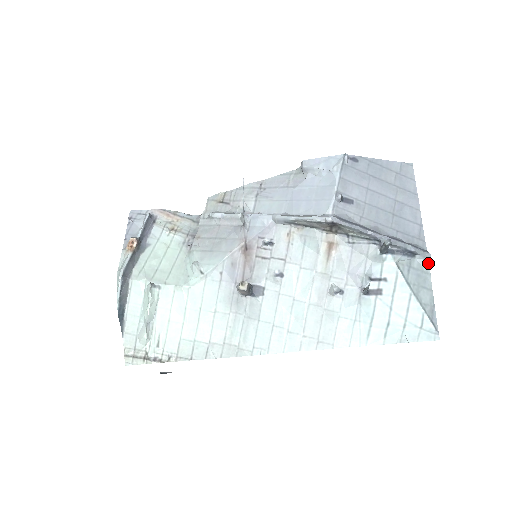
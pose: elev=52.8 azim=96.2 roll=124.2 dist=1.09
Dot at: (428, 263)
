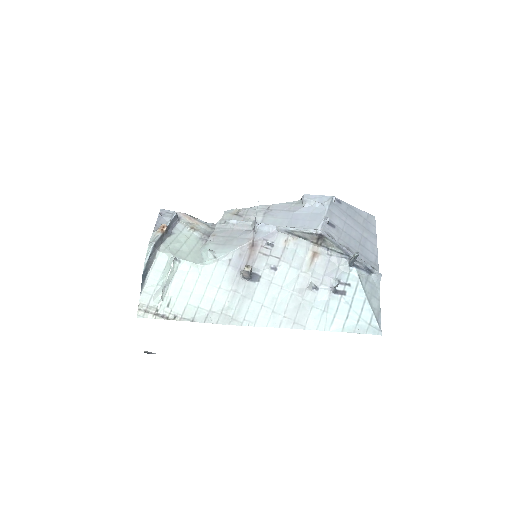
Dot at: (379, 281)
